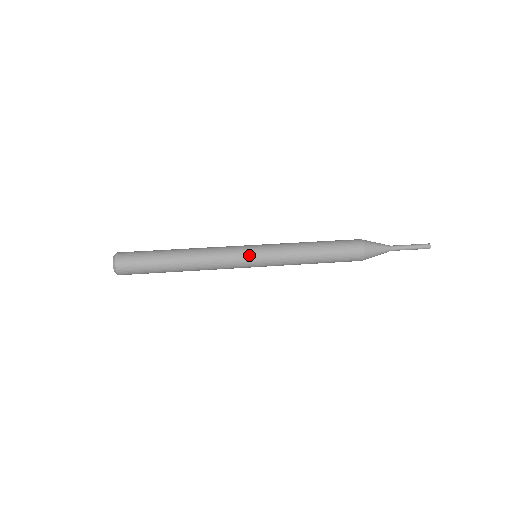
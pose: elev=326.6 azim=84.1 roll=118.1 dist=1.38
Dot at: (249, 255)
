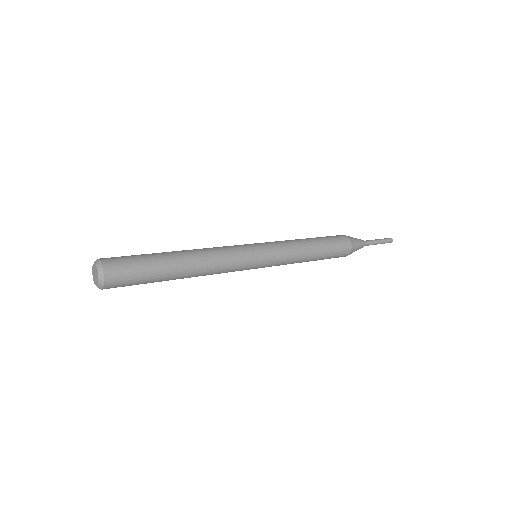
Dot at: (256, 261)
